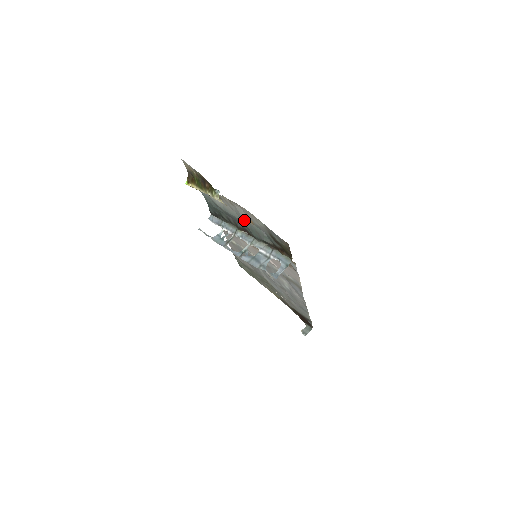
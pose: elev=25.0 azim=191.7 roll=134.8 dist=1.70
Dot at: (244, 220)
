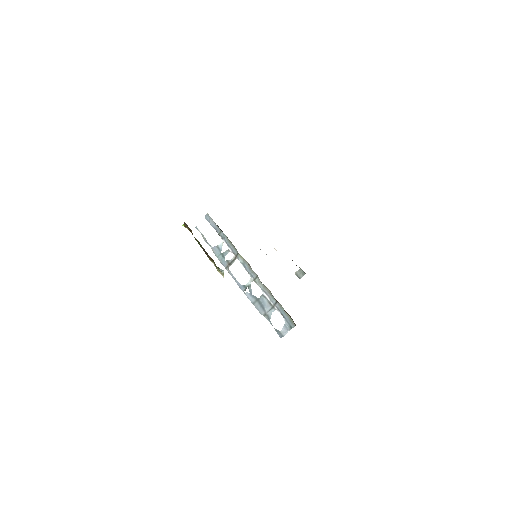
Dot at: occluded
